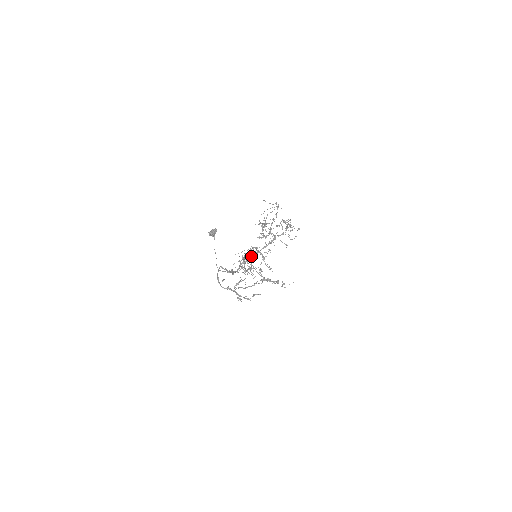
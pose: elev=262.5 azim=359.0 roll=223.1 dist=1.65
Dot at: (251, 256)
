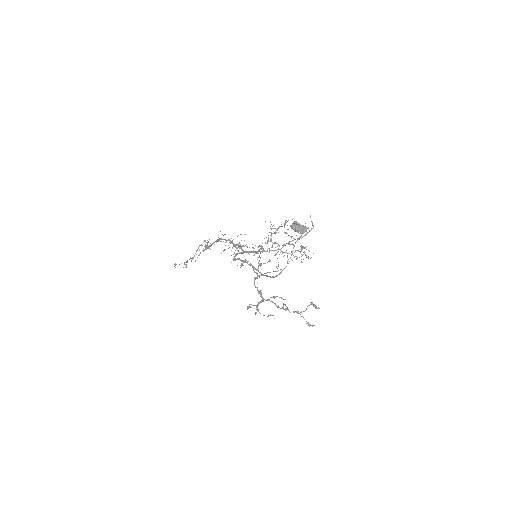
Dot at: (250, 251)
